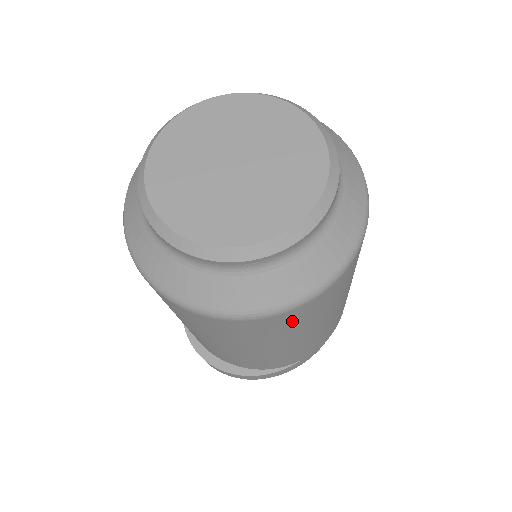
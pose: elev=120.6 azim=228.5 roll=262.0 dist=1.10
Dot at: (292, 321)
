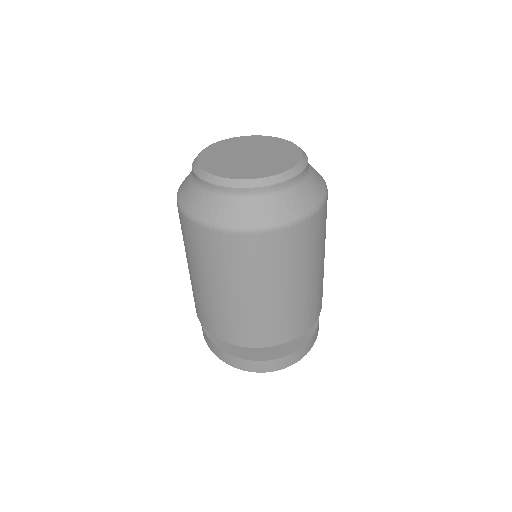
Dot at: (325, 220)
